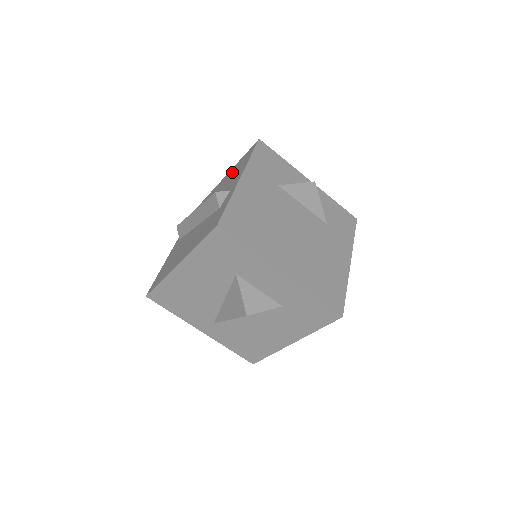
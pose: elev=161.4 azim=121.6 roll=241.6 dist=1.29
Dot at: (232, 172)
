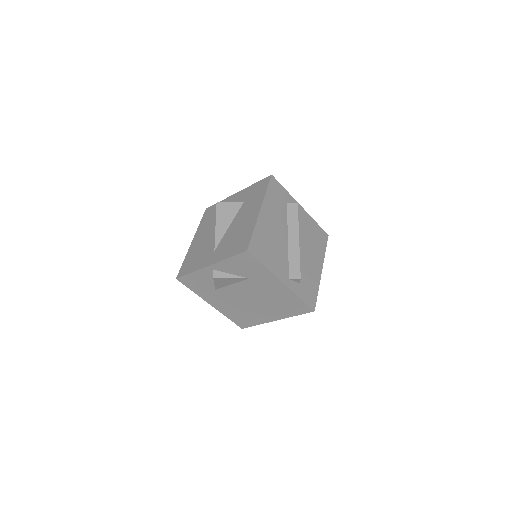
Dot at: occluded
